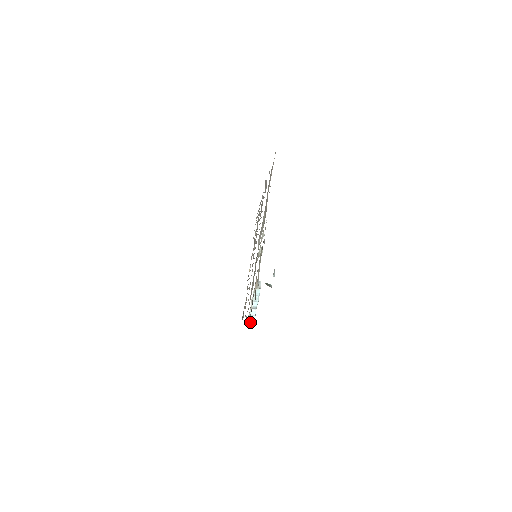
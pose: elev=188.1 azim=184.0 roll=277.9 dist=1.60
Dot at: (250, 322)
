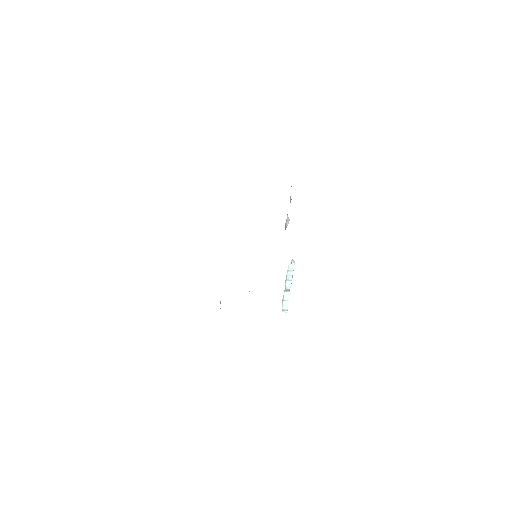
Dot at: (283, 311)
